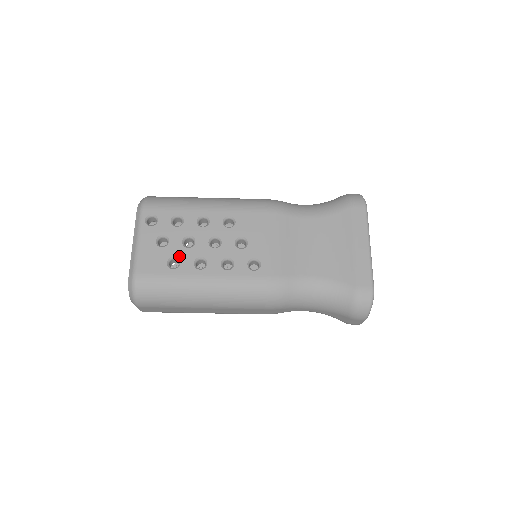
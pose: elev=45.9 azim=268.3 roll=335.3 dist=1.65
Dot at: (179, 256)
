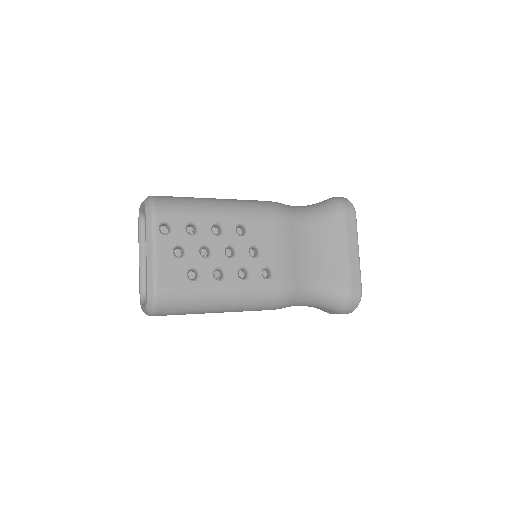
Dot at: (198, 267)
